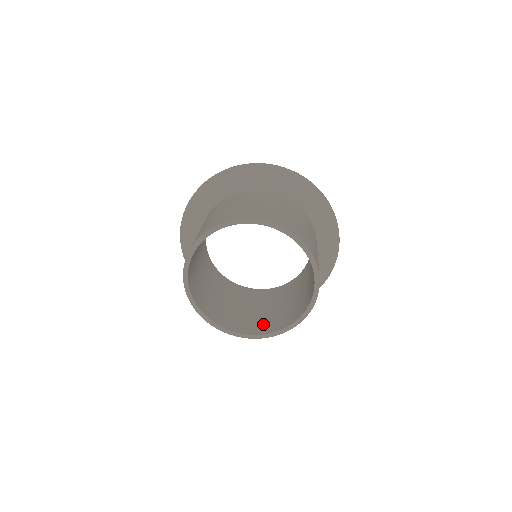
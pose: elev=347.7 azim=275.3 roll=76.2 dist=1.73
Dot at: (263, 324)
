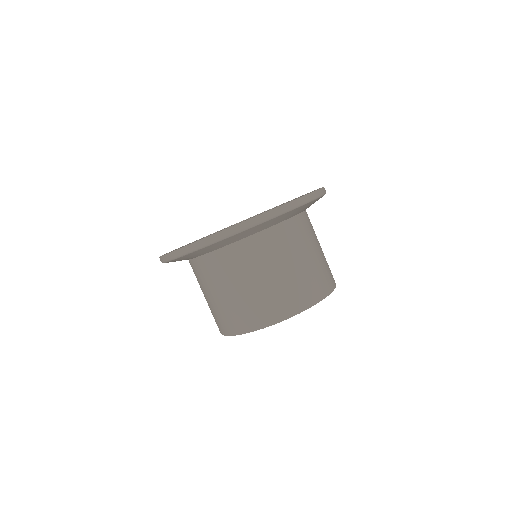
Dot at: occluded
